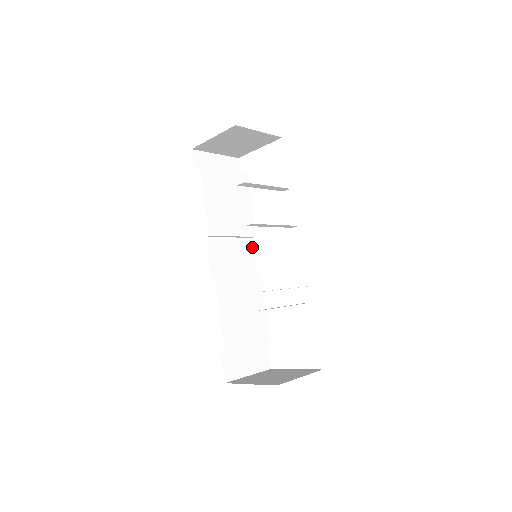
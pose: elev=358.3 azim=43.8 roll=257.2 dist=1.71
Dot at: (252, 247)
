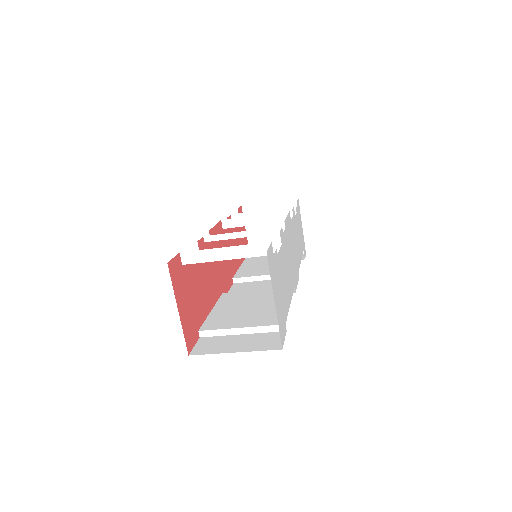
Dot at: occluded
